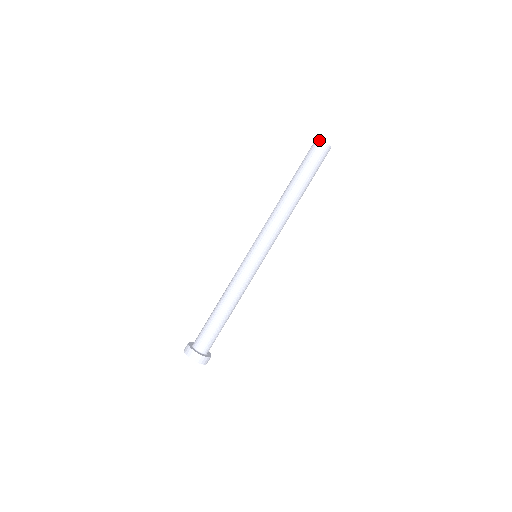
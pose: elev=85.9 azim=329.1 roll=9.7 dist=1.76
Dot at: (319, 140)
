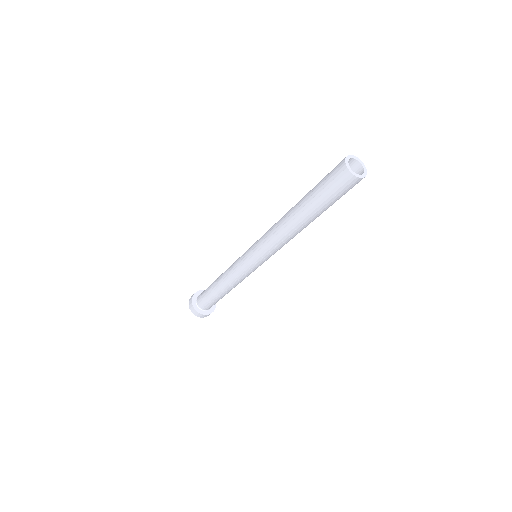
Dot at: (344, 162)
